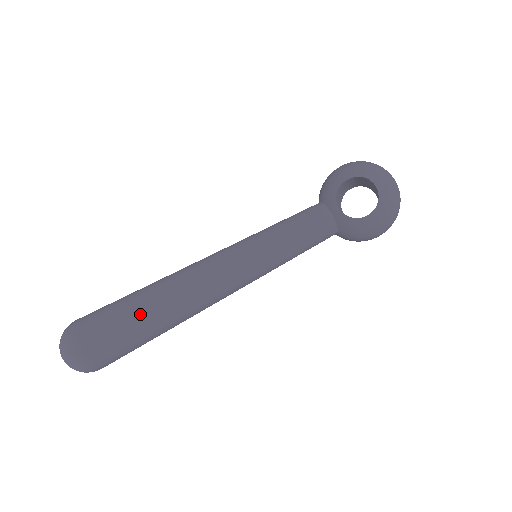
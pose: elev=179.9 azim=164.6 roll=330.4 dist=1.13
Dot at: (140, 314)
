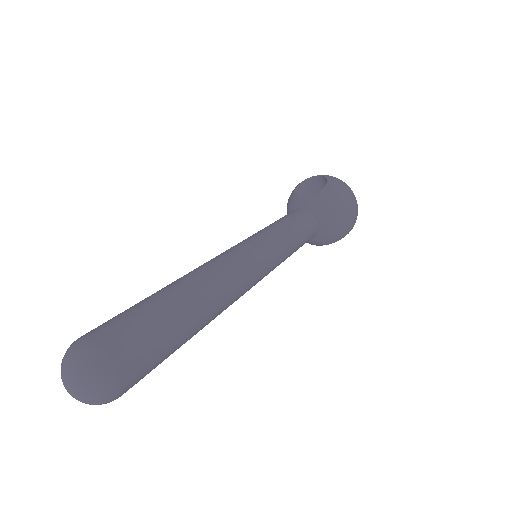
Dot at: (152, 298)
